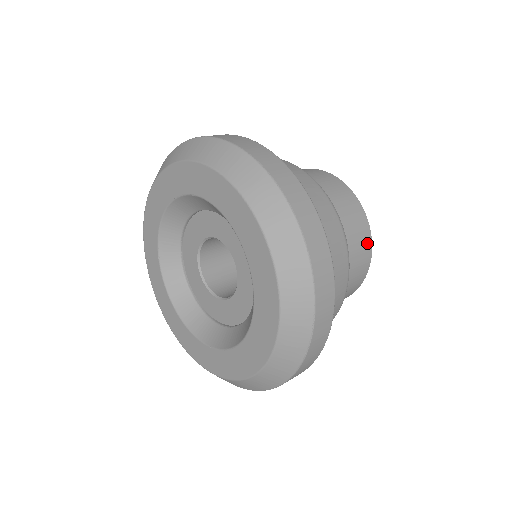
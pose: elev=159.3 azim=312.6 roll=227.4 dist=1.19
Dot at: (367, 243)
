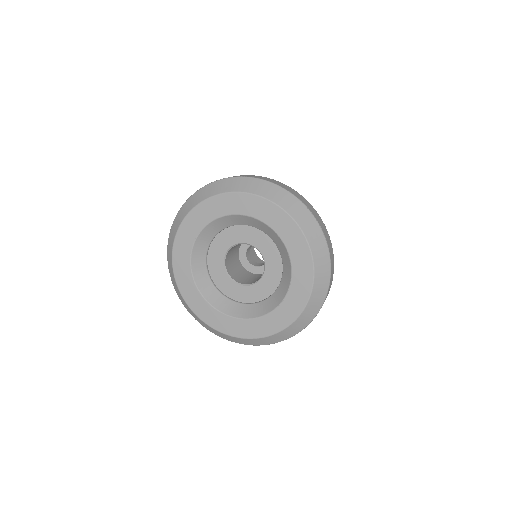
Dot at: occluded
